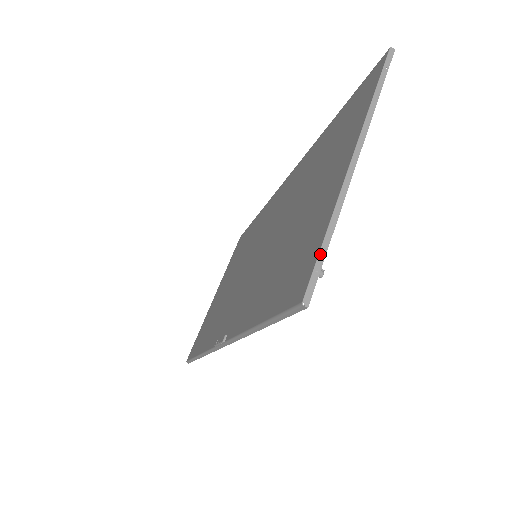
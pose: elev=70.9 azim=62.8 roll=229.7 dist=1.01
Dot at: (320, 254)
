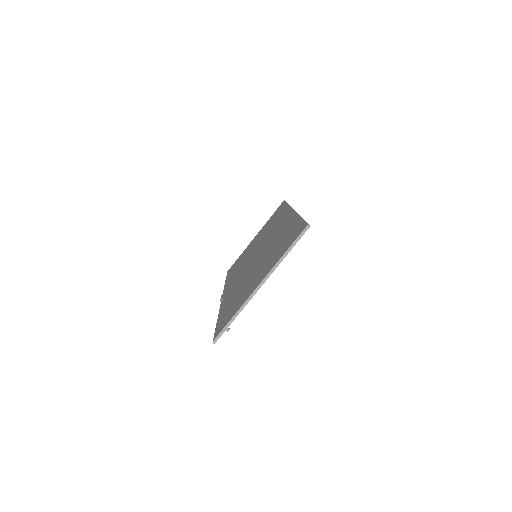
Dot at: (227, 325)
